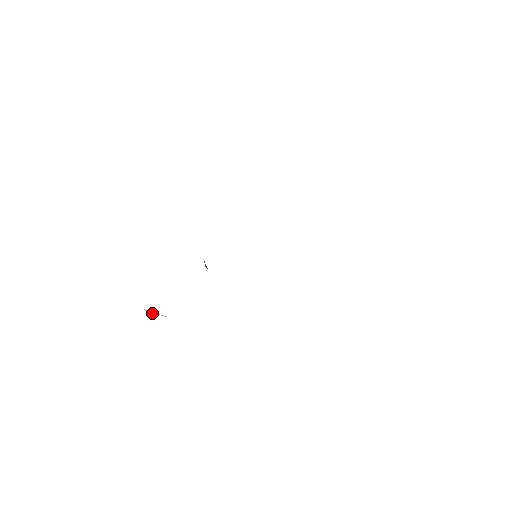
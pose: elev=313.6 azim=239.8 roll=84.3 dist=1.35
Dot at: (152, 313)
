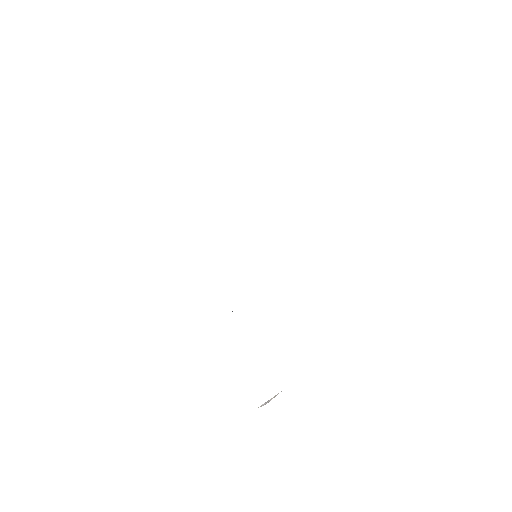
Dot at: occluded
